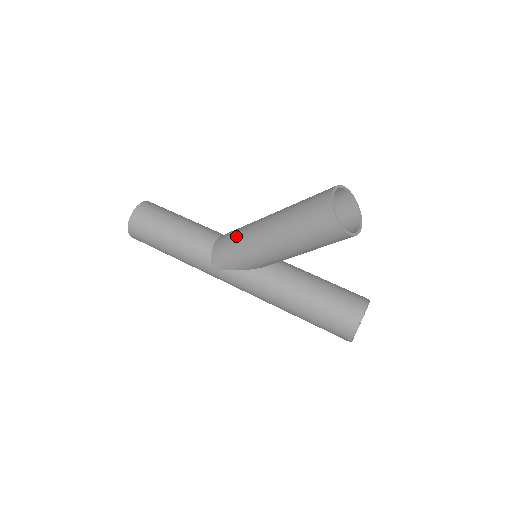
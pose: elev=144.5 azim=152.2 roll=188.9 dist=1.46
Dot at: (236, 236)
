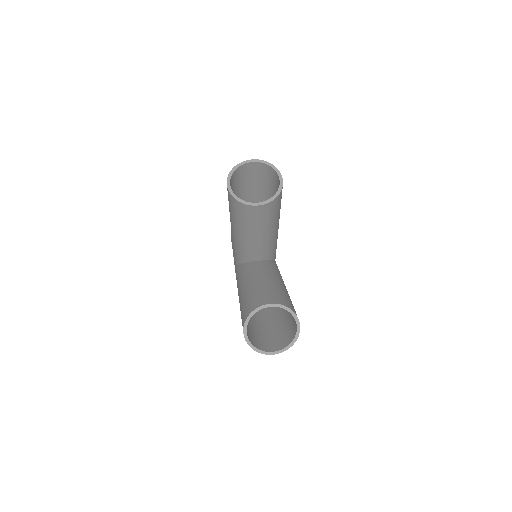
Dot at: occluded
